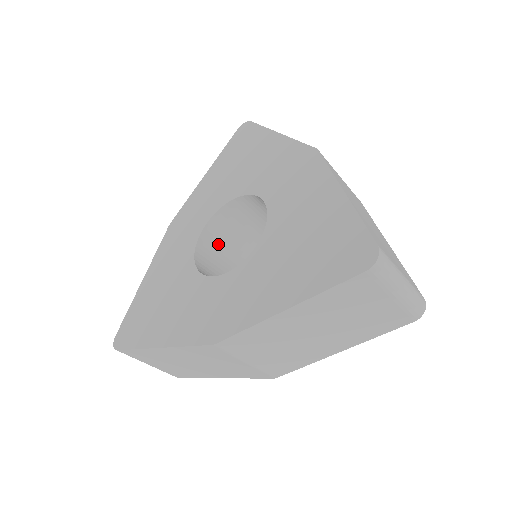
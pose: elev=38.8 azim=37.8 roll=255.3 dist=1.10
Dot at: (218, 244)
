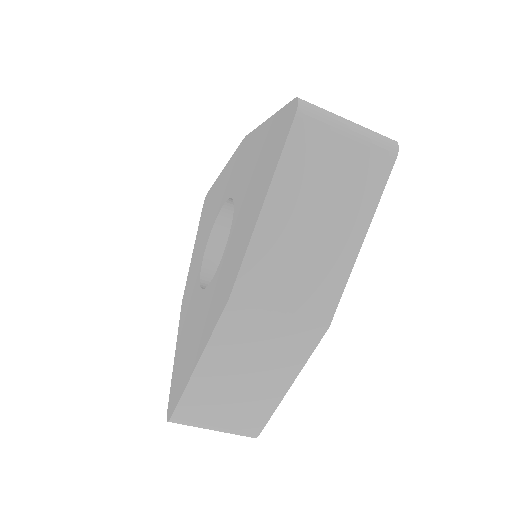
Dot at: occluded
